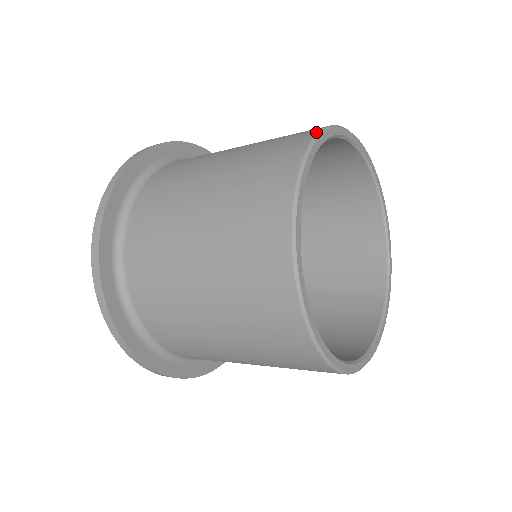
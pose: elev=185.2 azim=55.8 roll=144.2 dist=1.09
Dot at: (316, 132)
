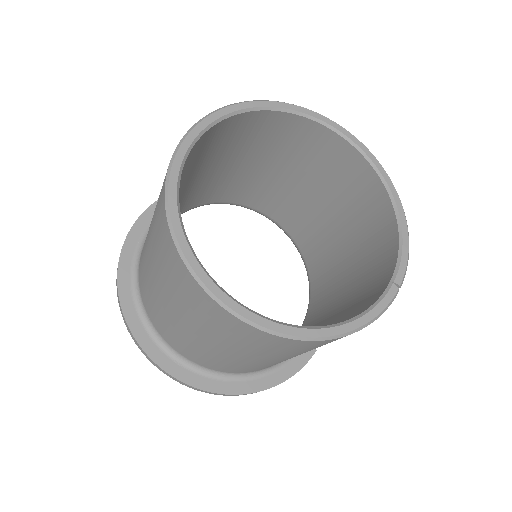
Dot at: (216, 111)
